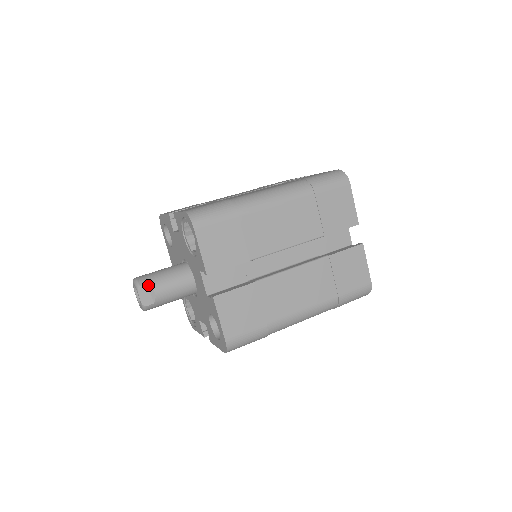
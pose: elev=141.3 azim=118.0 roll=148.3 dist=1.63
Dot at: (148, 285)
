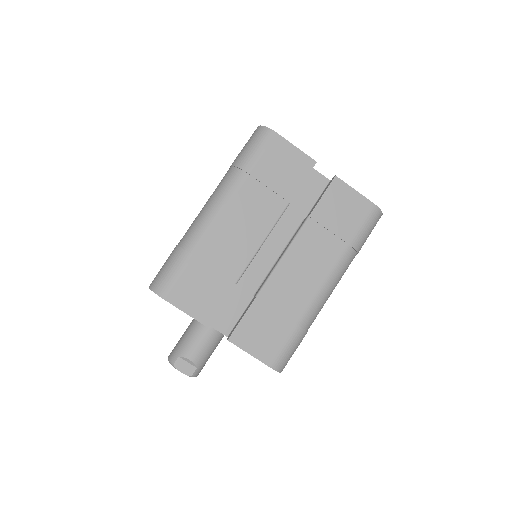
Dot at: (180, 357)
